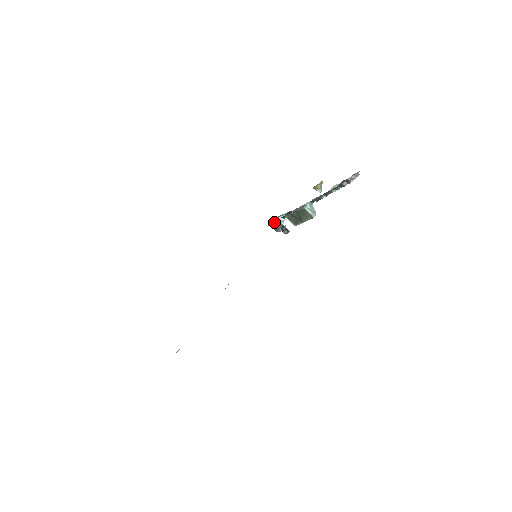
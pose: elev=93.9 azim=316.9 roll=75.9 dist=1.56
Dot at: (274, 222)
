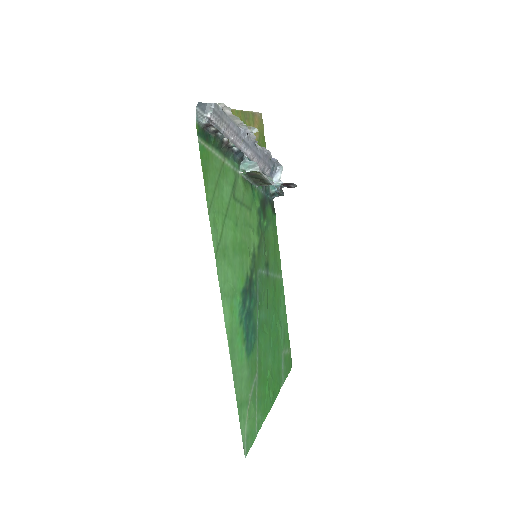
Dot at: (270, 192)
